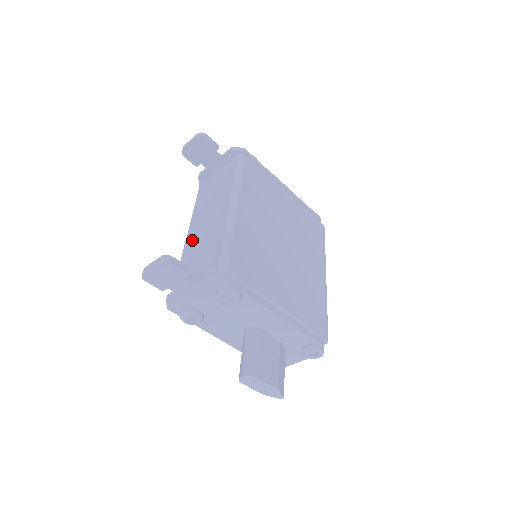
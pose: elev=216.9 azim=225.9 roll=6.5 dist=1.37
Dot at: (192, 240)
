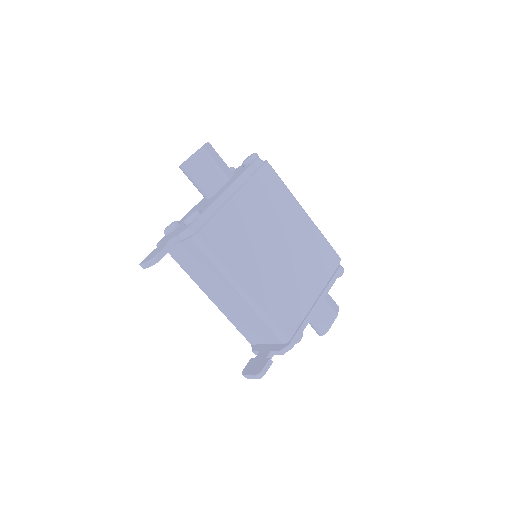
Dot at: (223, 308)
